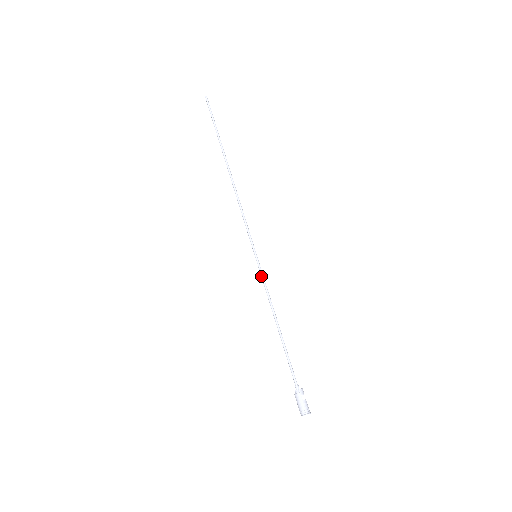
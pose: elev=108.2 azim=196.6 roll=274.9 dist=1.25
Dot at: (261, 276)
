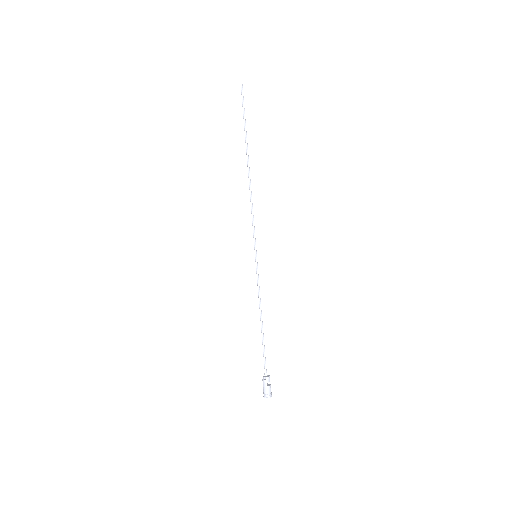
Dot at: occluded
